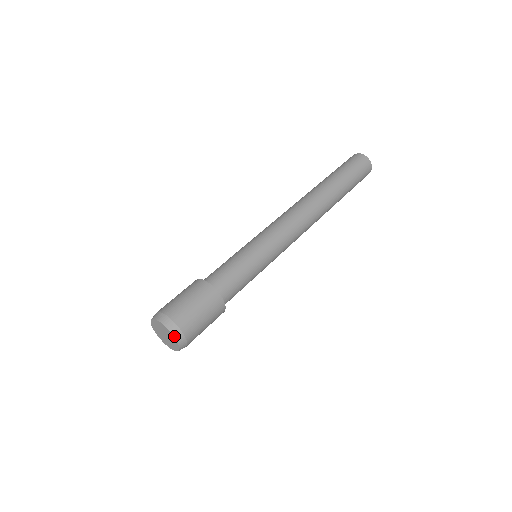
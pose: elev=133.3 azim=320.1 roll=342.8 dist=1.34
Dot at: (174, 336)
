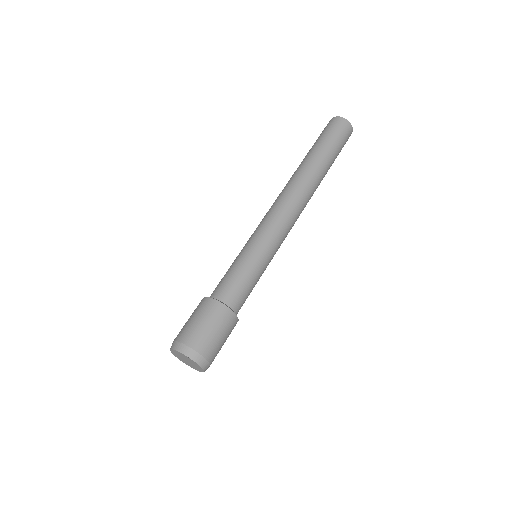
Dot at: occluded
